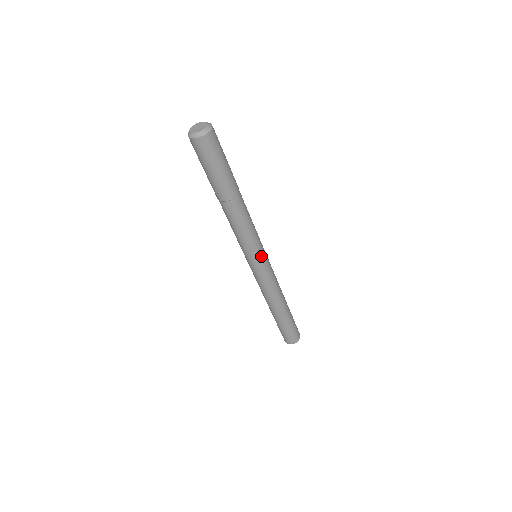
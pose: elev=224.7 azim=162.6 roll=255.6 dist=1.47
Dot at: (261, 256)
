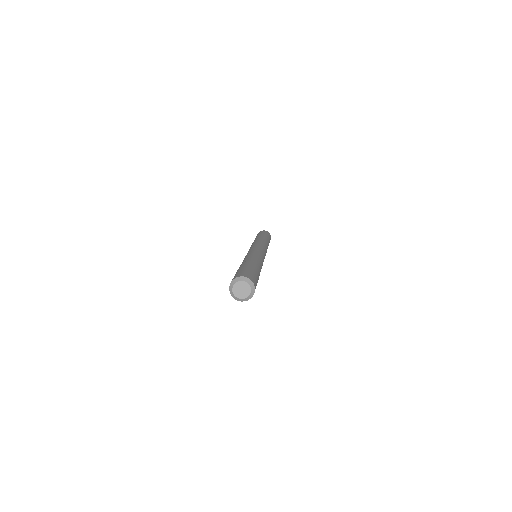
Dot at: occluded
